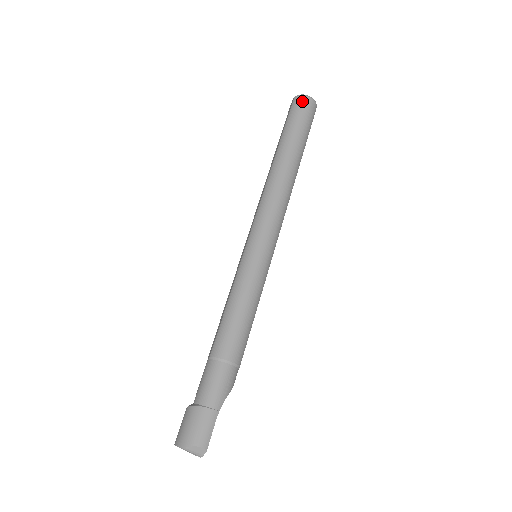
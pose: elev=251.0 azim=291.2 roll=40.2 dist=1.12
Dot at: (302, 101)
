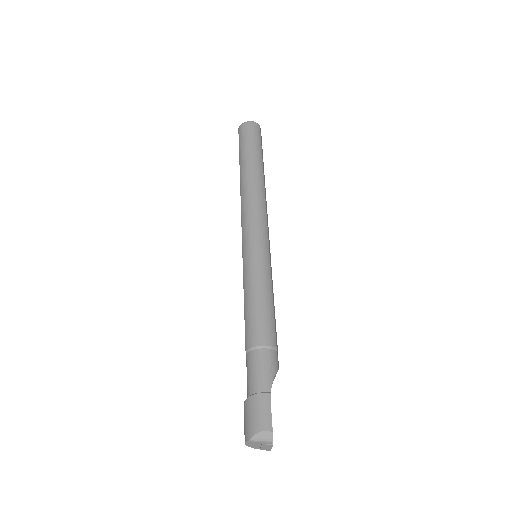
Dot at: (244, 127)
